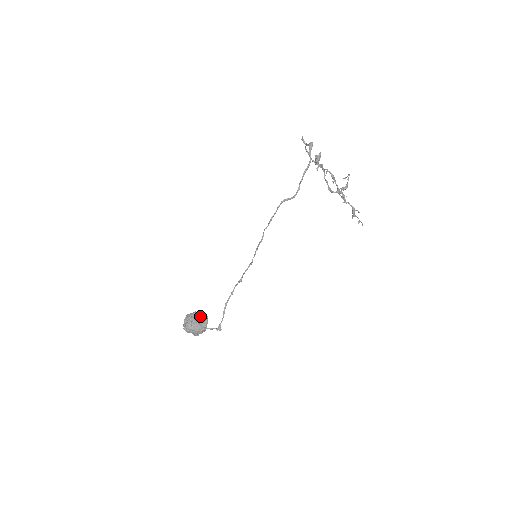
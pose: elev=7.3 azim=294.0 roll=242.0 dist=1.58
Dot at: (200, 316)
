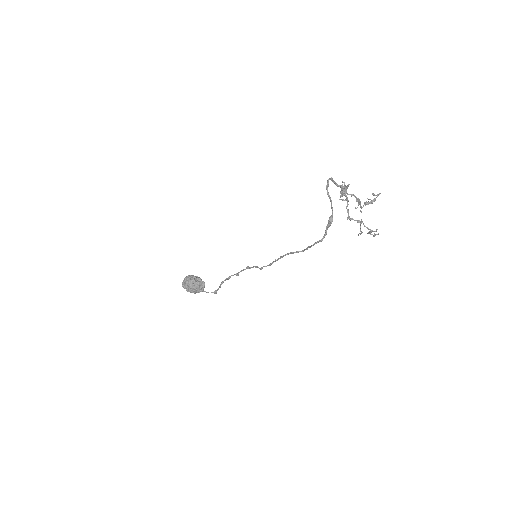
Dot at: (197, 285)
